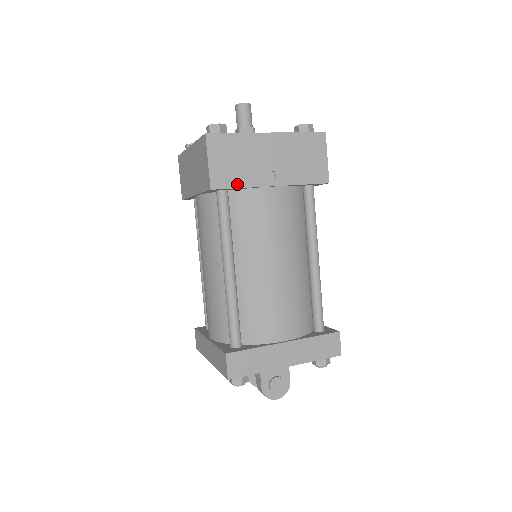
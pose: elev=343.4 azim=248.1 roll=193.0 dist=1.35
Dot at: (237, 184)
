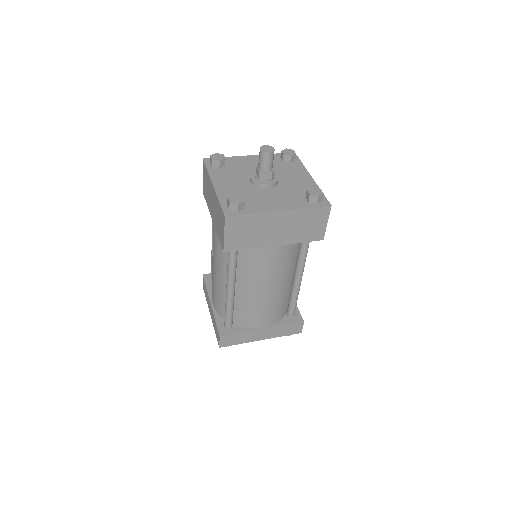
Dot at: (245, 247)
